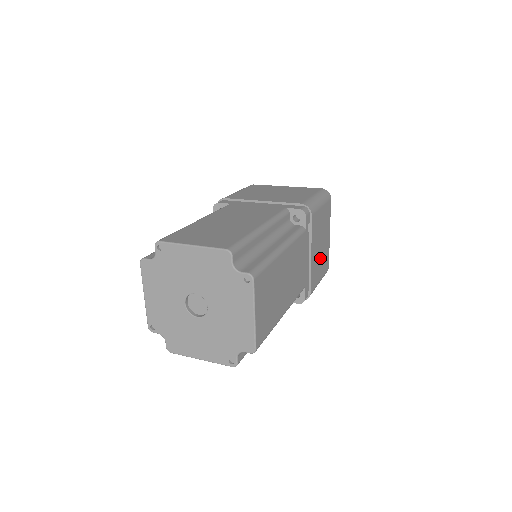
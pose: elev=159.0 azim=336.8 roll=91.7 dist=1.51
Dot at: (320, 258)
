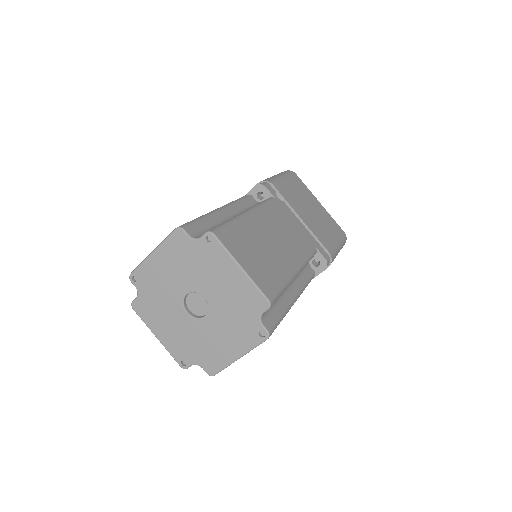
Dot at: (320, 223)
